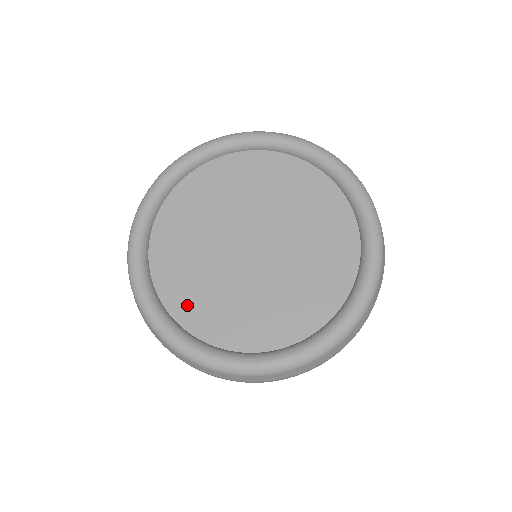
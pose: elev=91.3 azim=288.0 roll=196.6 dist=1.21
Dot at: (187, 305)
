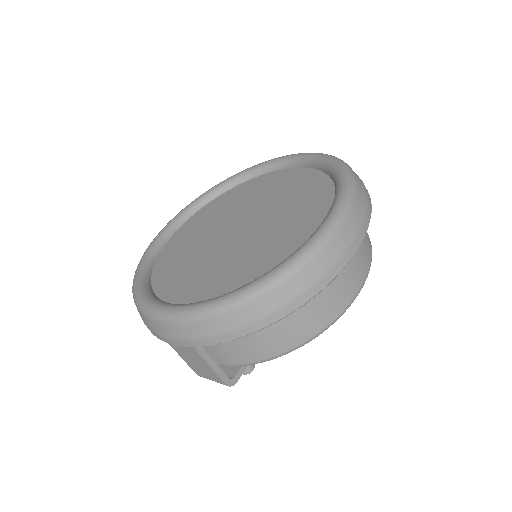
Dot at: (219, 287)
